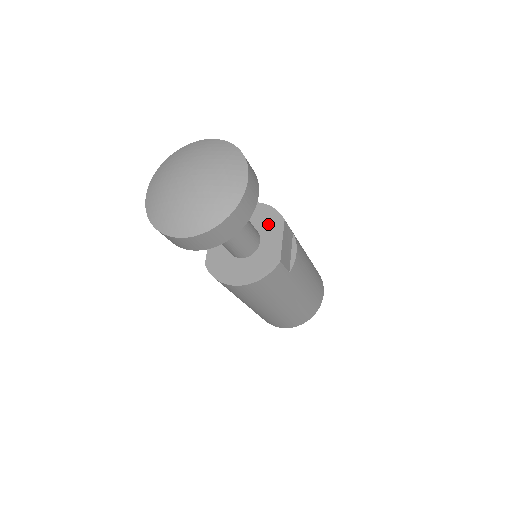
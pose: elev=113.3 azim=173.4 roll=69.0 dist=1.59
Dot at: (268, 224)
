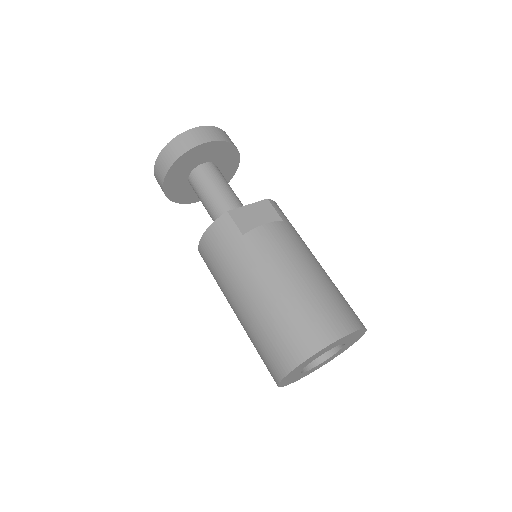
Dot at: occluded
